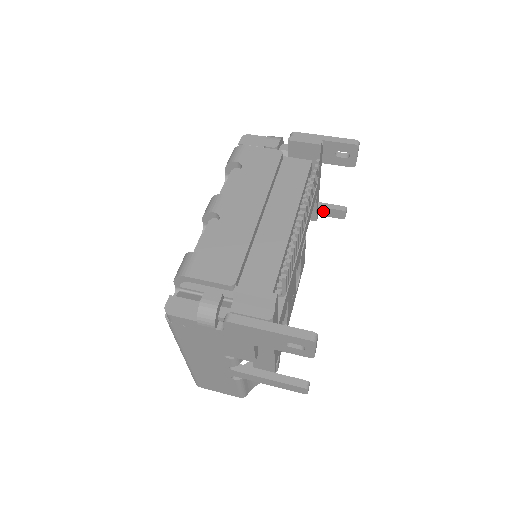
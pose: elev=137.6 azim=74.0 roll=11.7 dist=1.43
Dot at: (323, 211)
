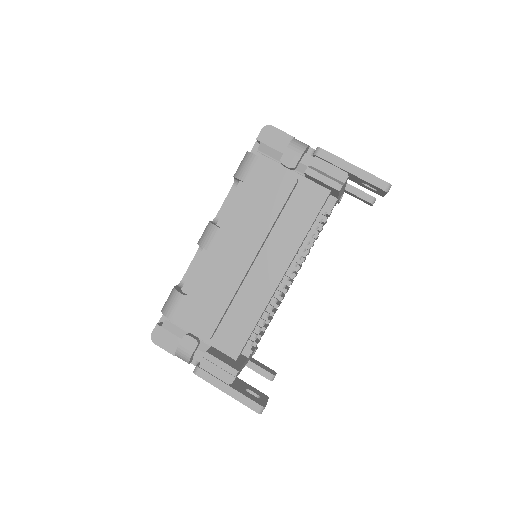
Dot at: (350, 193)
